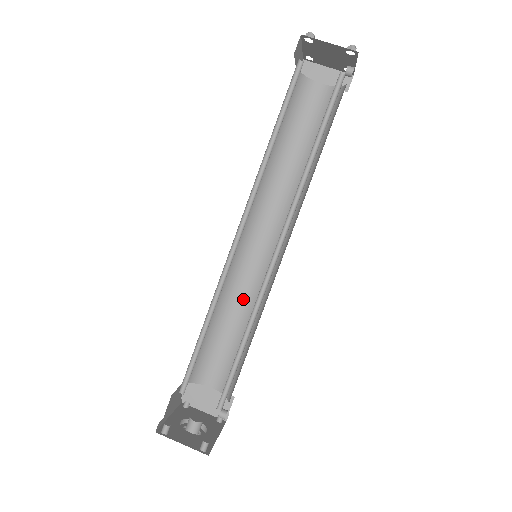
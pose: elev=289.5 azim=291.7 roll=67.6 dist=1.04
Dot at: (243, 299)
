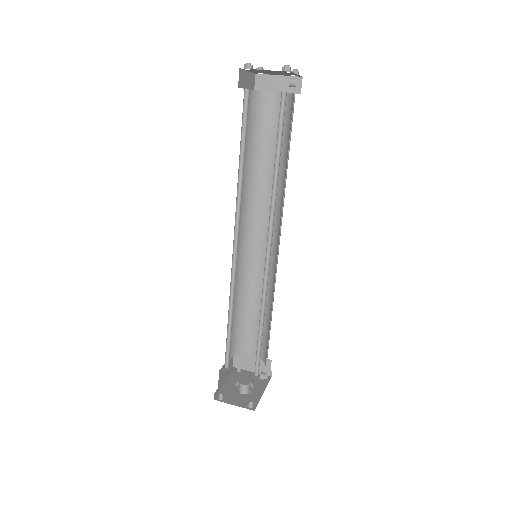
Dot at: (258, 287)
